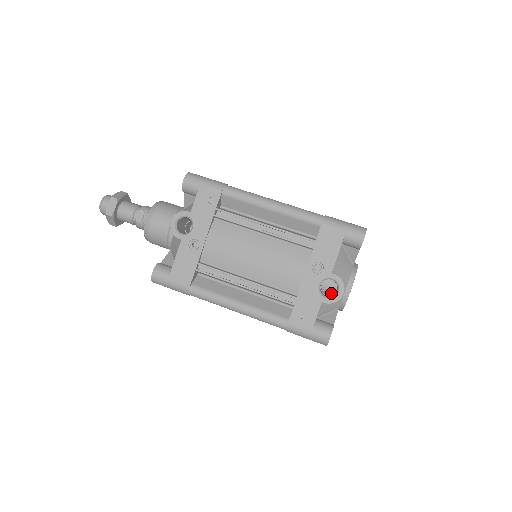
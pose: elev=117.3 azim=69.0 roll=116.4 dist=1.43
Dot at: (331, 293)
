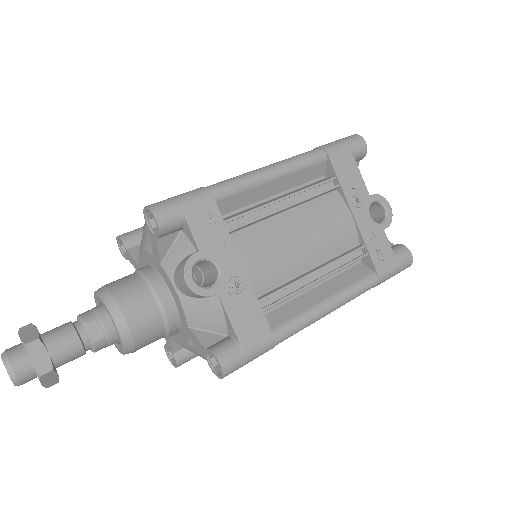
Dot at: occluded
